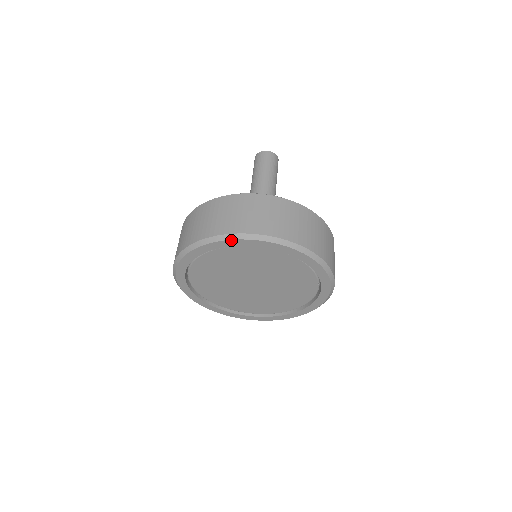
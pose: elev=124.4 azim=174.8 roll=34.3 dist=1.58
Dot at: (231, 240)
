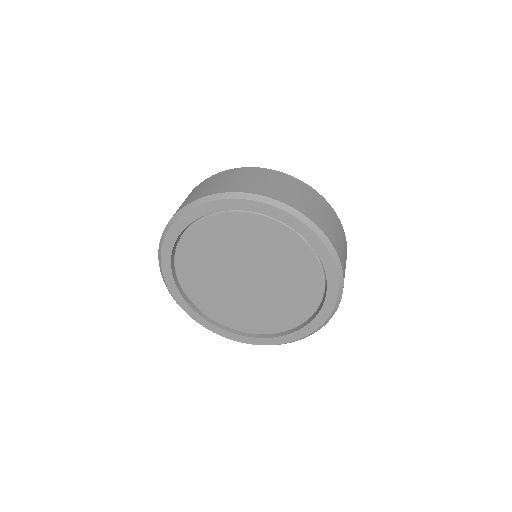
Dot at: (170, 229)
